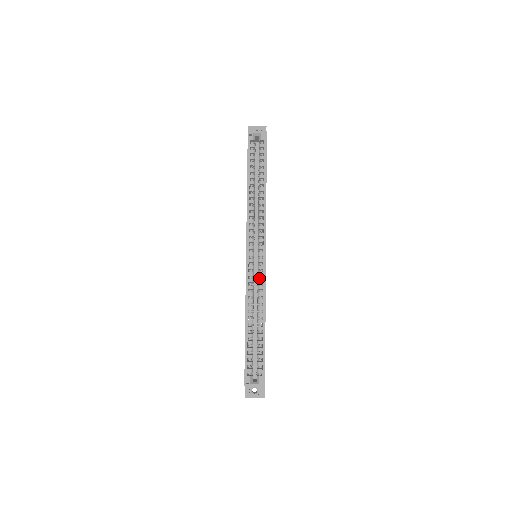
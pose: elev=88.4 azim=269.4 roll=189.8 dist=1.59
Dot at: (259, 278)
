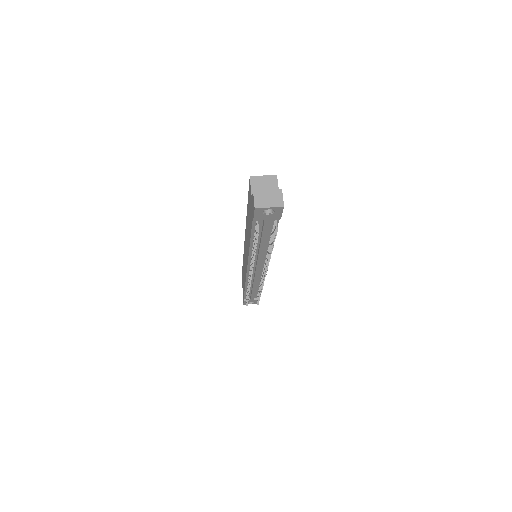
Dot at: occluded
